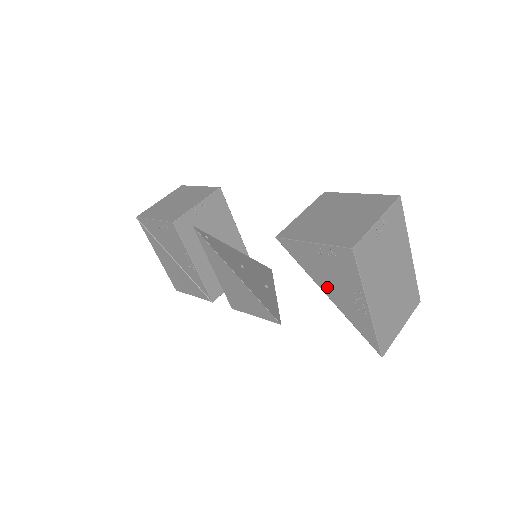
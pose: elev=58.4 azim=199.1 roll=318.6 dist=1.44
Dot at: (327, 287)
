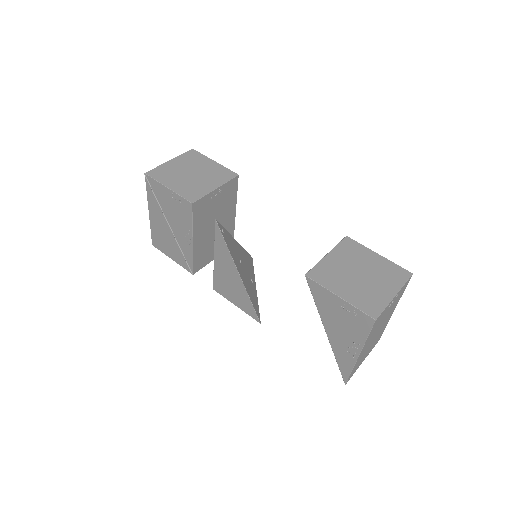
Dot at: (330, 327)
